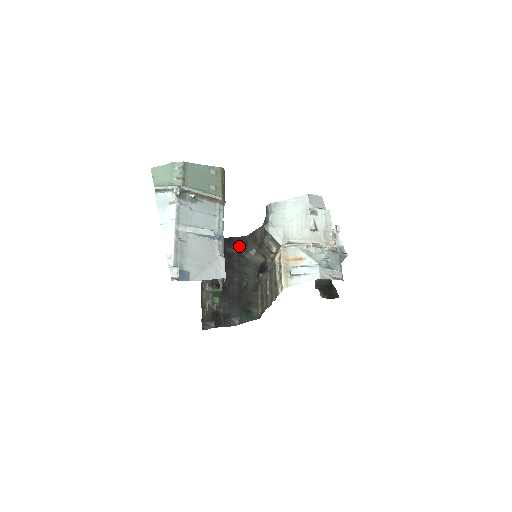
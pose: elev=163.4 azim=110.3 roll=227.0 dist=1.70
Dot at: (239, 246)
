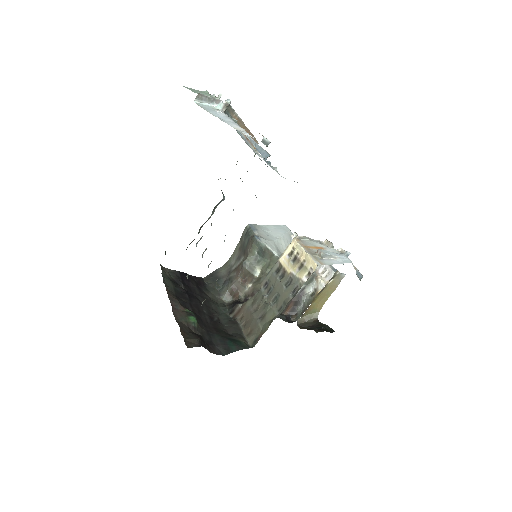
Dot at: (197, 284)
